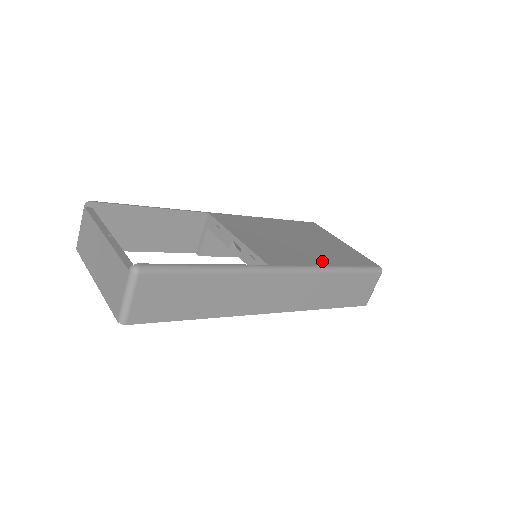
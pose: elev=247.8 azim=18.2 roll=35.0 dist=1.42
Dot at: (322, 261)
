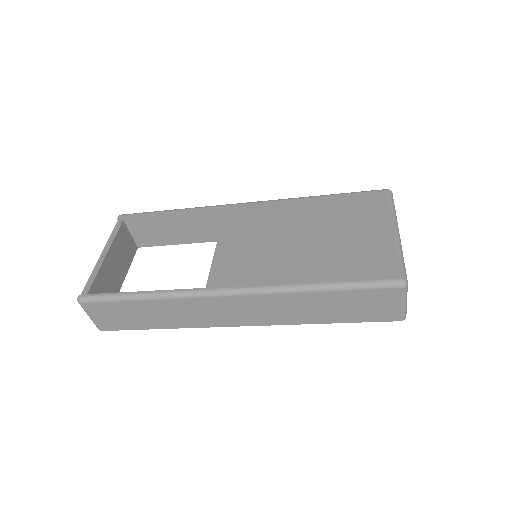
Dot at: (295, 275)
